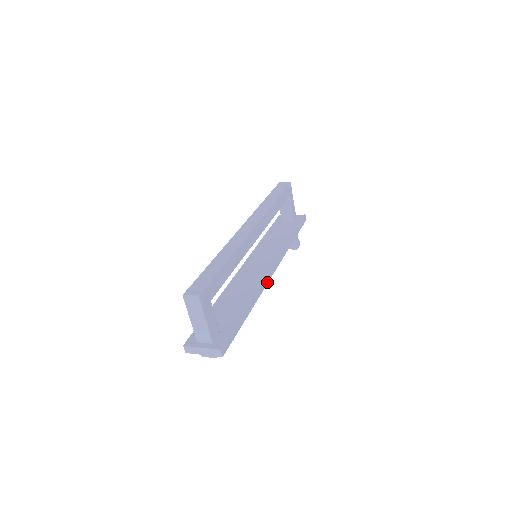
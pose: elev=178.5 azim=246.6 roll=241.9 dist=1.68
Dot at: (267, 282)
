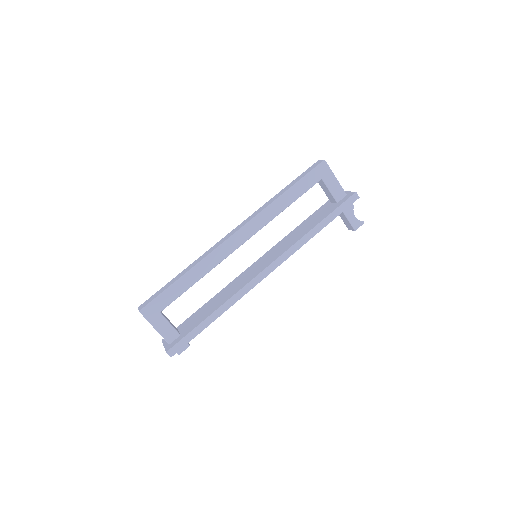
Dot at: (254, 285)
